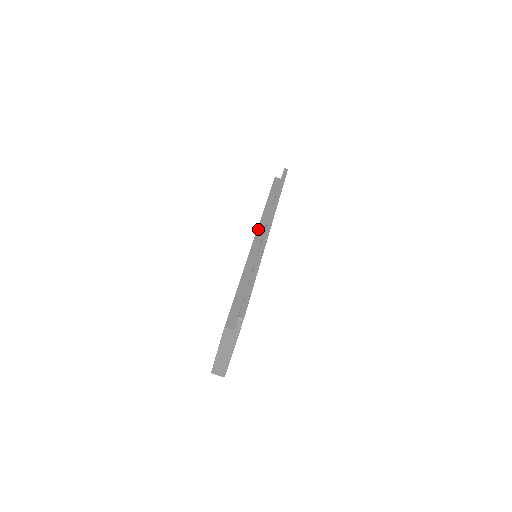
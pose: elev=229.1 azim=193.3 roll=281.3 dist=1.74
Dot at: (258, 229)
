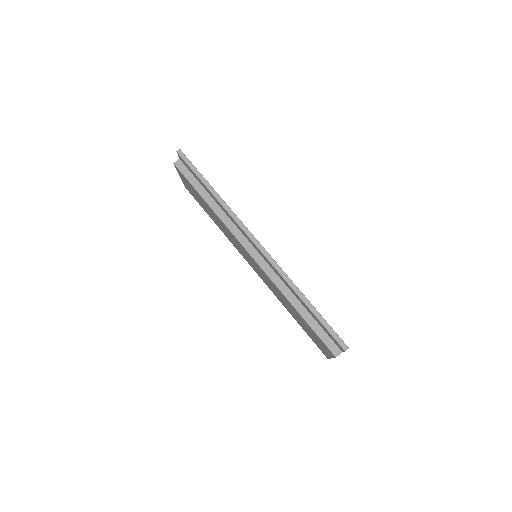
Dot at: (242, 244)
